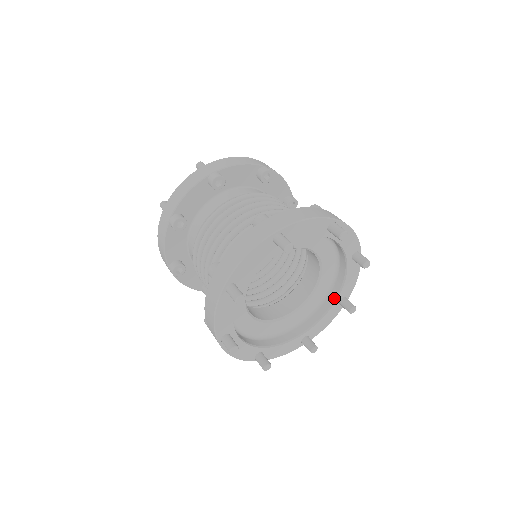
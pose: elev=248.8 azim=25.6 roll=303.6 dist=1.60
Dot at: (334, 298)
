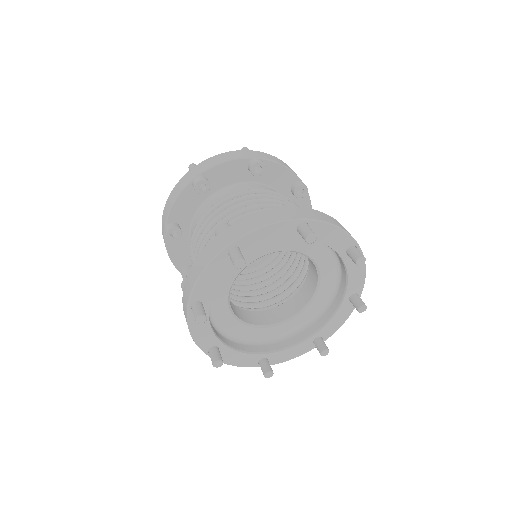
Dot at: (312, 333)
